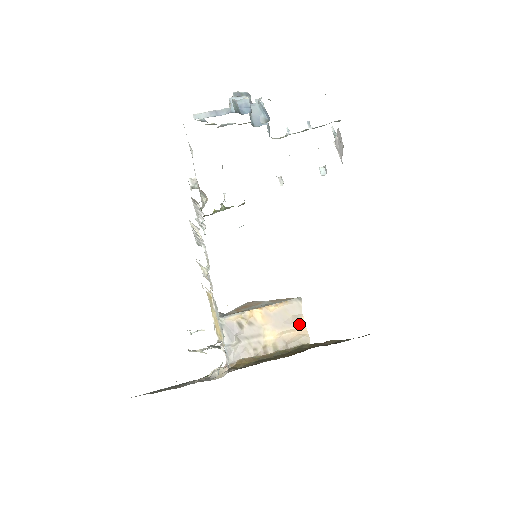
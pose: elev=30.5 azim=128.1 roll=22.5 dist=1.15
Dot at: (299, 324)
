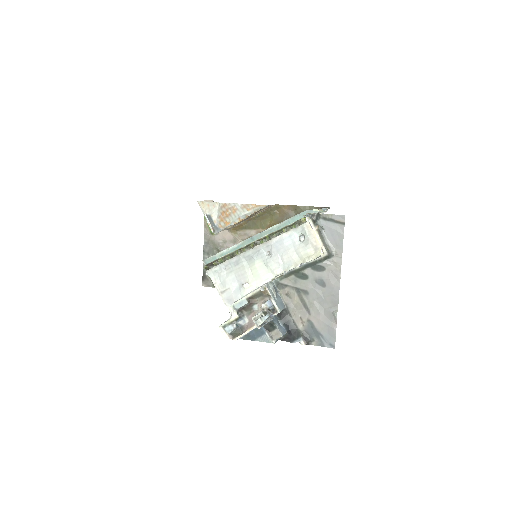
Dot at: occluded
